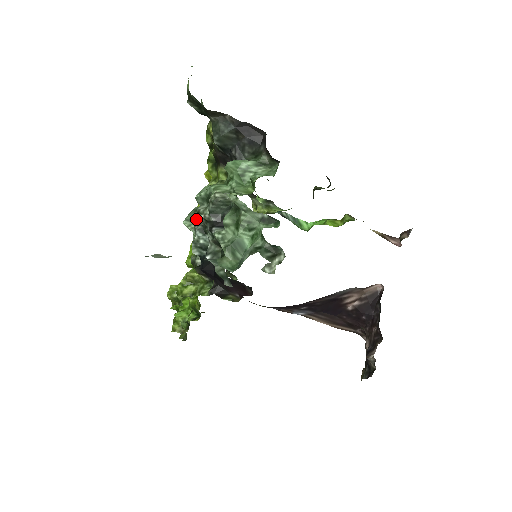
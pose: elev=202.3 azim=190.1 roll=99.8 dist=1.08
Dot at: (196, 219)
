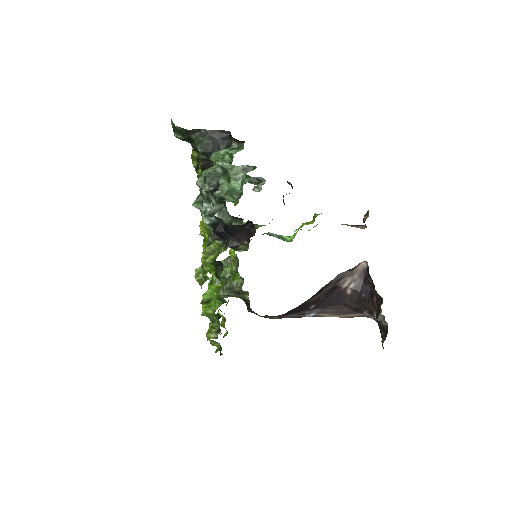
Dot at: (200, 198)
